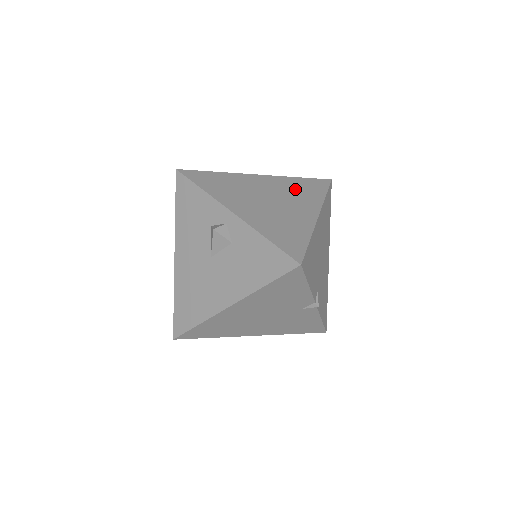
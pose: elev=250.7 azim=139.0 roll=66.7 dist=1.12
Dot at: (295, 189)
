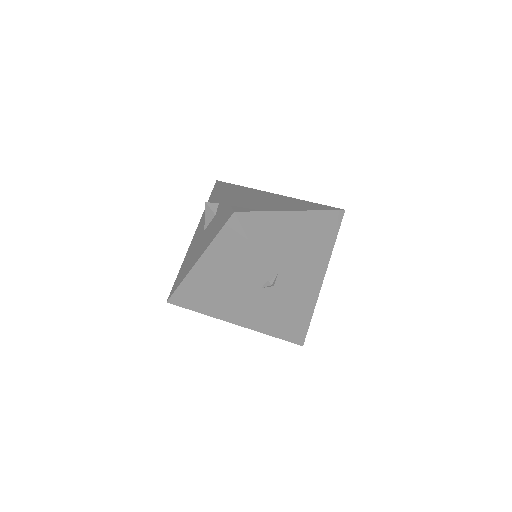
Dot at: (298, 203)
